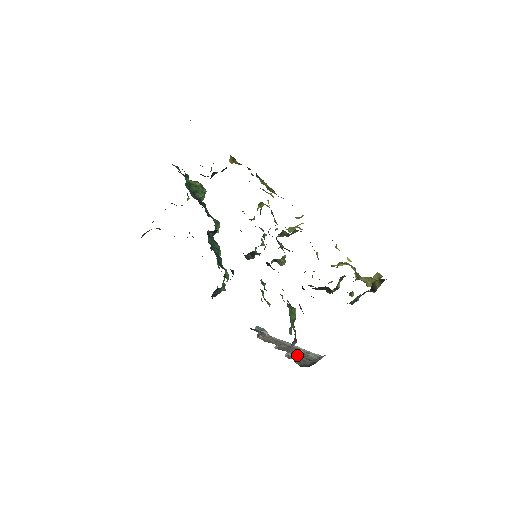
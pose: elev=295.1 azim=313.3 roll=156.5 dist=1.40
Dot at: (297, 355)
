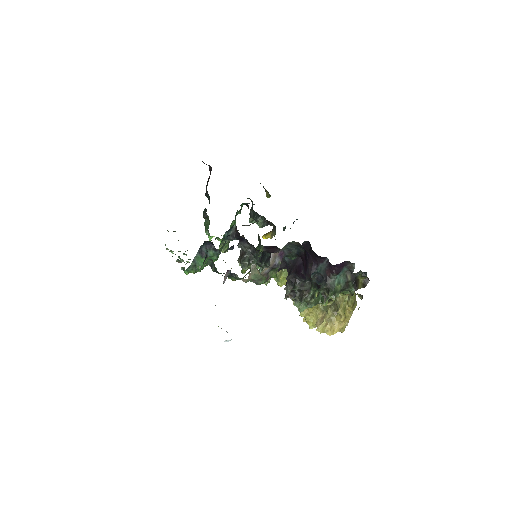
Dot at: occluded
